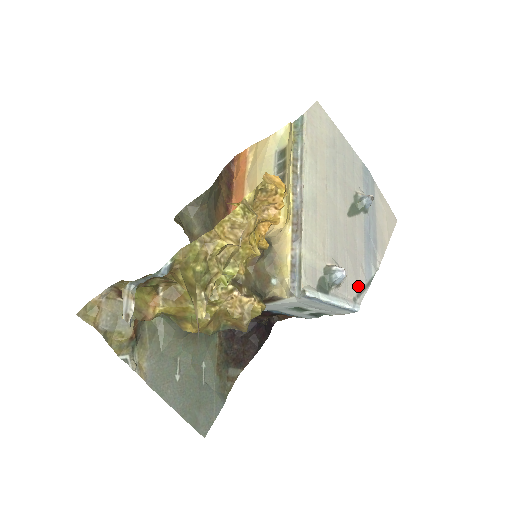
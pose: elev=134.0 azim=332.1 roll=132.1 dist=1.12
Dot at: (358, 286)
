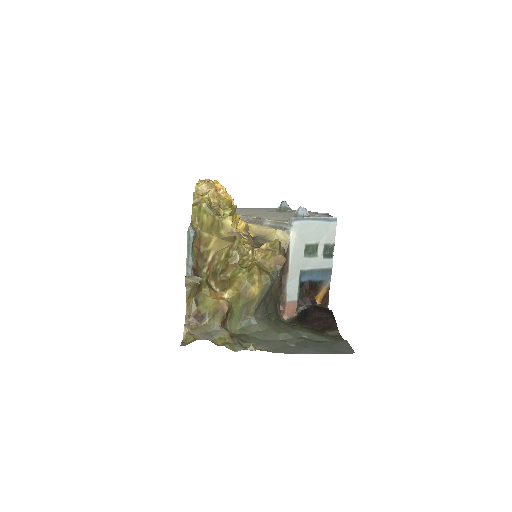
Dot at: occluded
